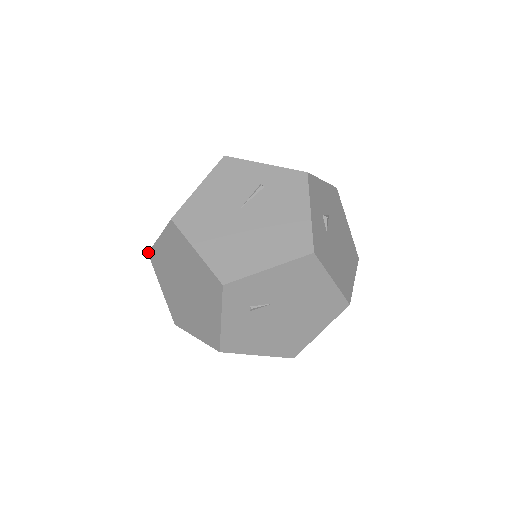
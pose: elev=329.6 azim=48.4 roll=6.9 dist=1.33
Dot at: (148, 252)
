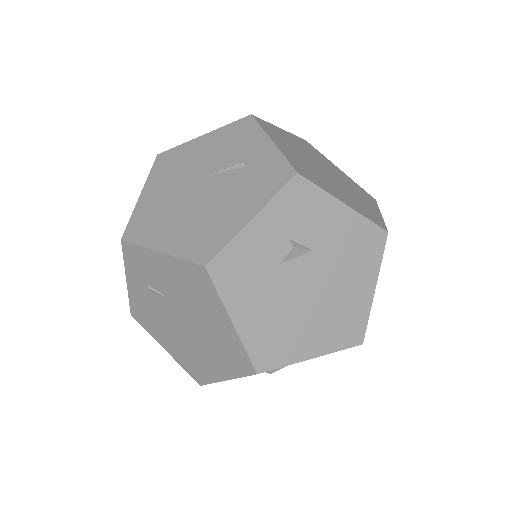
Dot at: occluded
